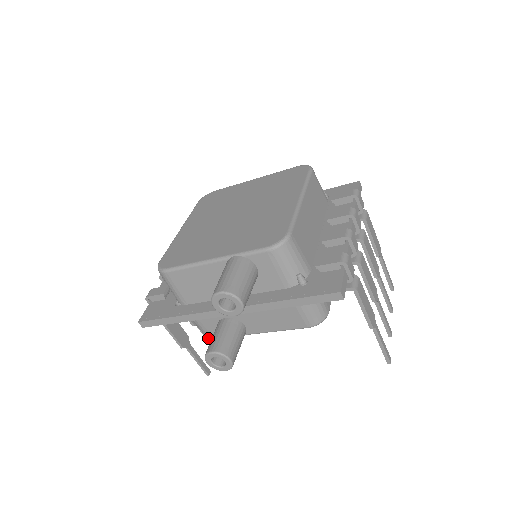
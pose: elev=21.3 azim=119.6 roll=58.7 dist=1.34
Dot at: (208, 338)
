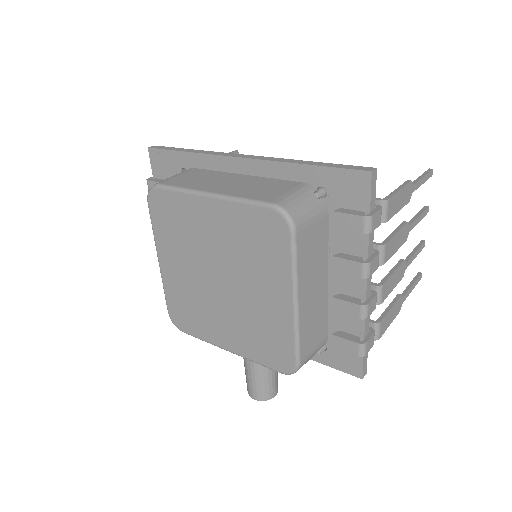
Dot at: occluded
